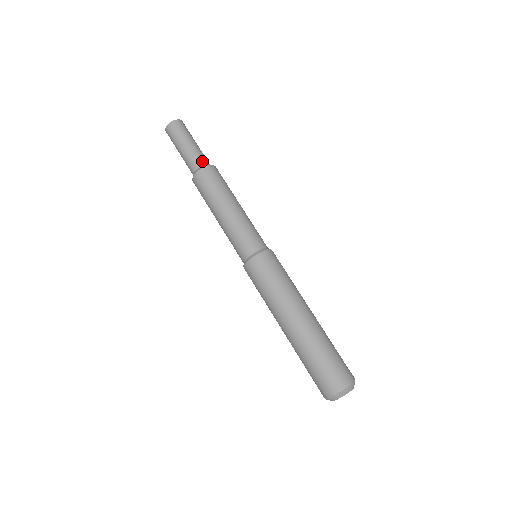
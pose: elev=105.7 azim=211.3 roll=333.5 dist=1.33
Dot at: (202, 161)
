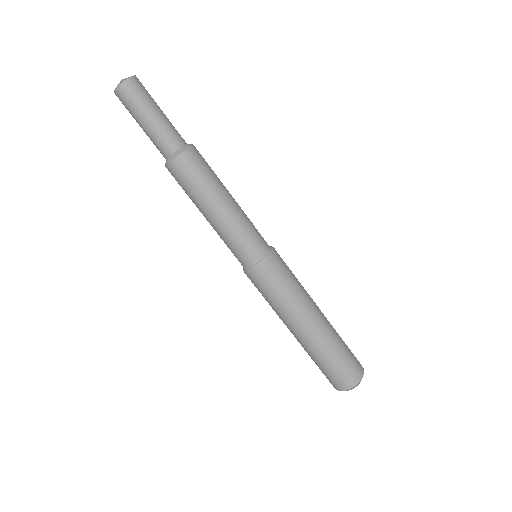
Dot at: (174, 143)
